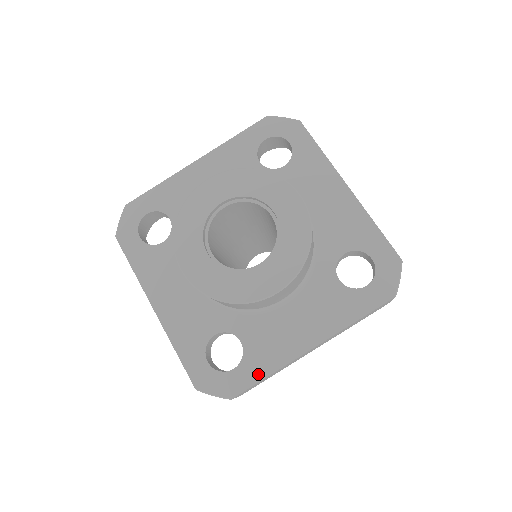
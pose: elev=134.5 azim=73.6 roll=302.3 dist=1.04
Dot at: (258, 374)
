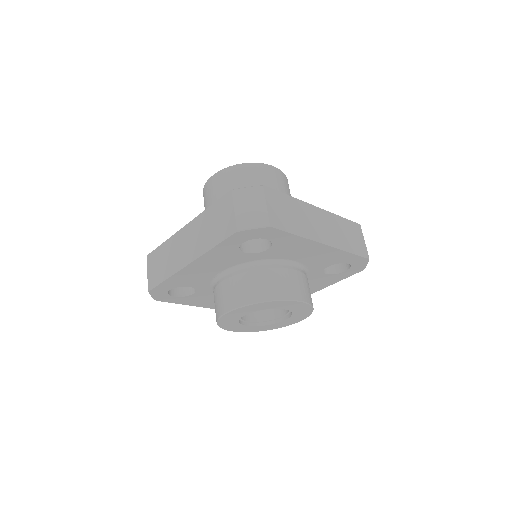
Dot at: occluded
